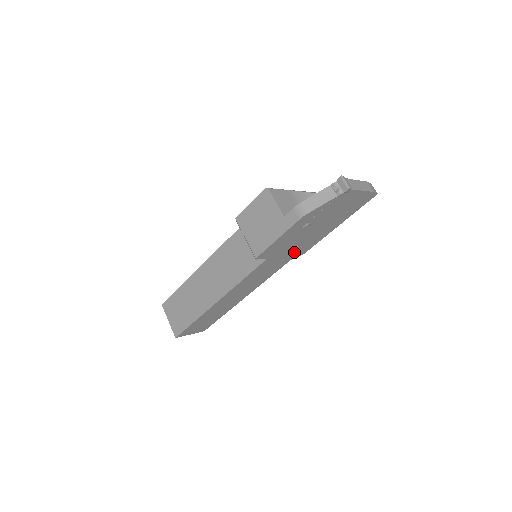
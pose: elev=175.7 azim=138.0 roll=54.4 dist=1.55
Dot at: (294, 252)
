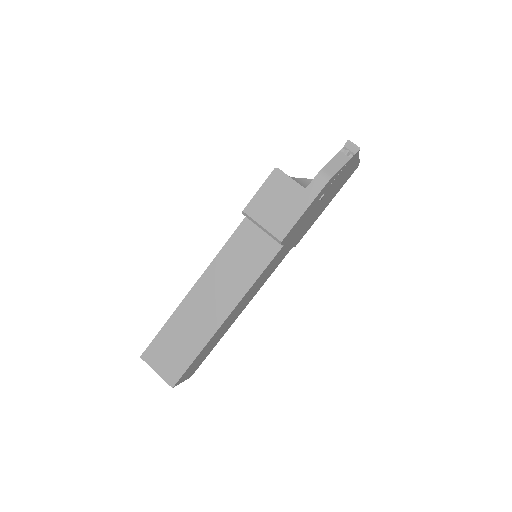
Dot at: (295, 240)
